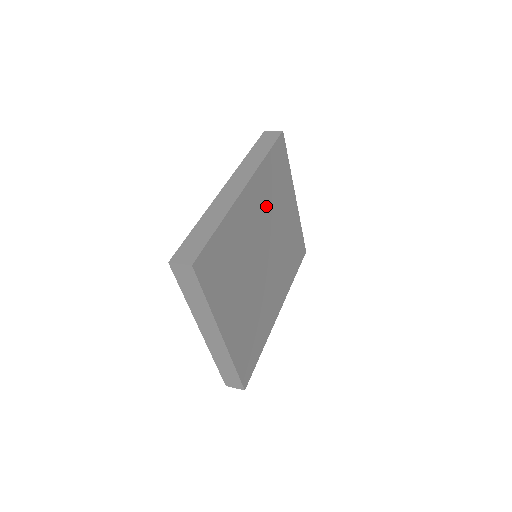
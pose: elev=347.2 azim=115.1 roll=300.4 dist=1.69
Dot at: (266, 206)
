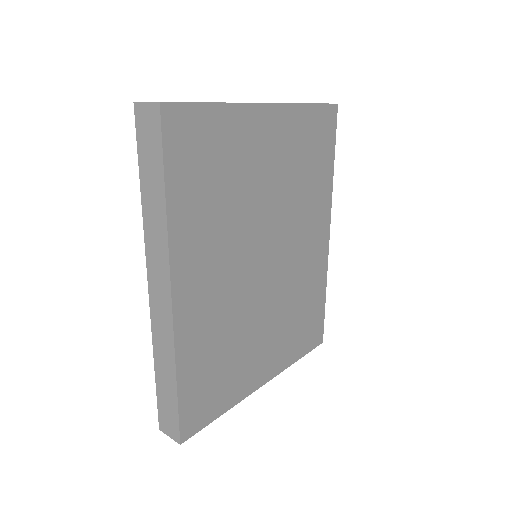
Dot at: (223, 230)
